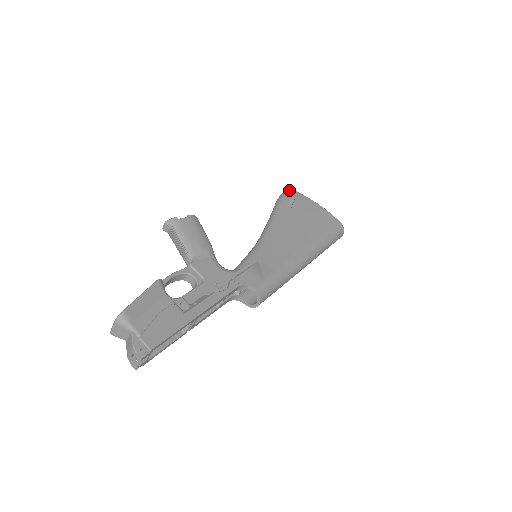
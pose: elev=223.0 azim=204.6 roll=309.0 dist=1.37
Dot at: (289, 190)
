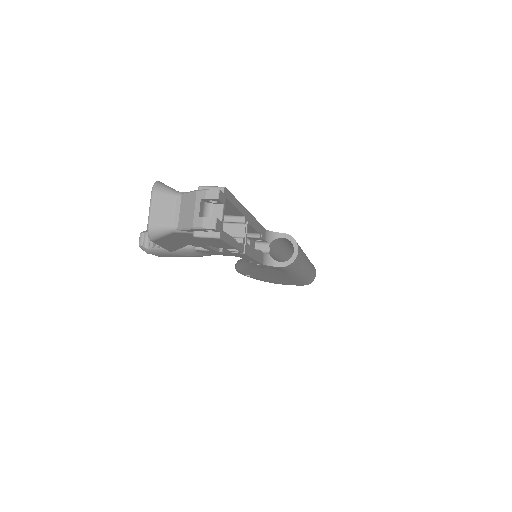
Dot at: occluded
